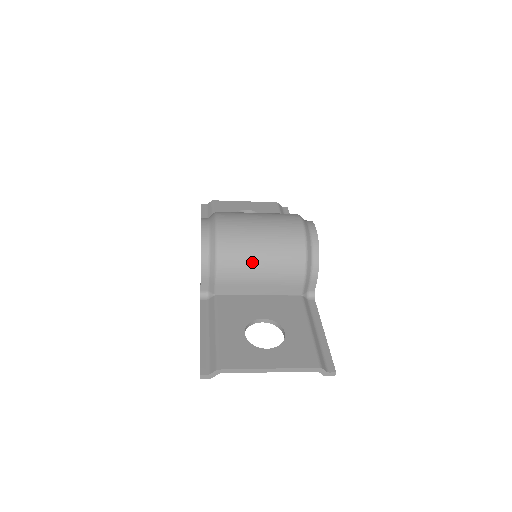
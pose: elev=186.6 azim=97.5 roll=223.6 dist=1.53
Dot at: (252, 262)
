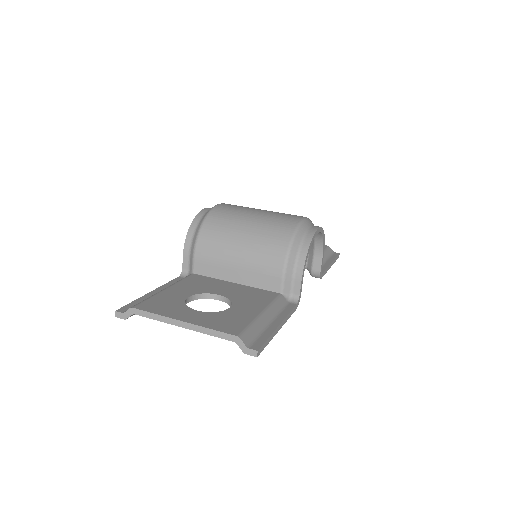
Dot at: (232, 240)
